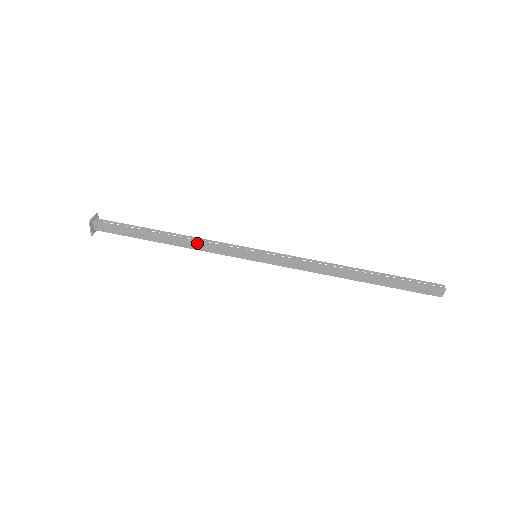
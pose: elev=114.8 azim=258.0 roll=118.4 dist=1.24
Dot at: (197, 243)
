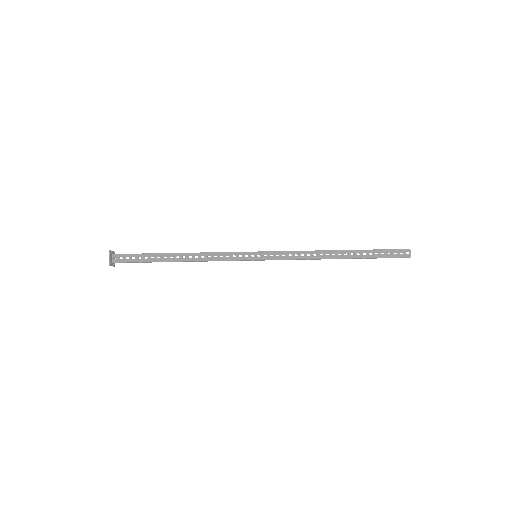
Dot at: (205, 253)
